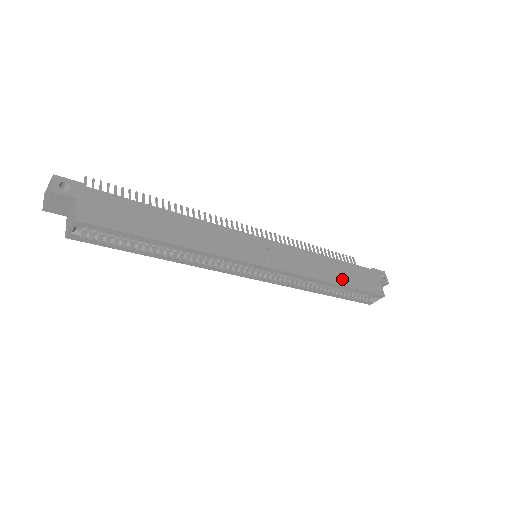
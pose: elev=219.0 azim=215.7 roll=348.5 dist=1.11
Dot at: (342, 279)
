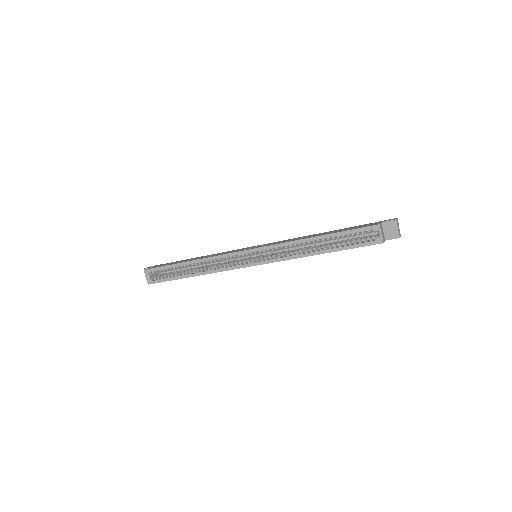
Dot at: (325, 234)
